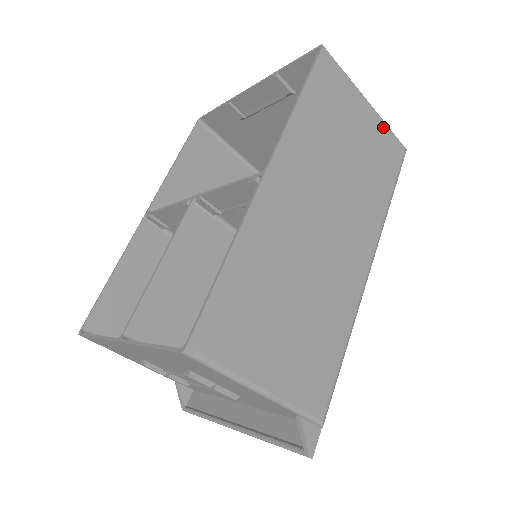
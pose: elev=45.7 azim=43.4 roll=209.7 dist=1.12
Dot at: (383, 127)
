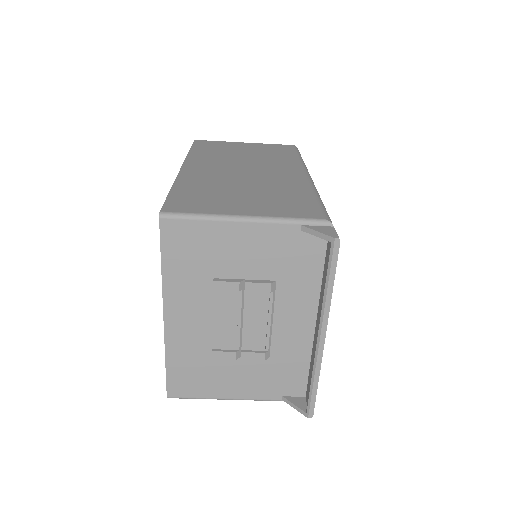
Dot at: (265, 145)
